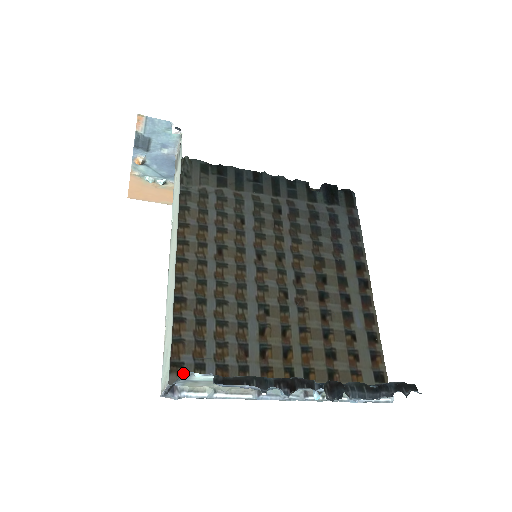
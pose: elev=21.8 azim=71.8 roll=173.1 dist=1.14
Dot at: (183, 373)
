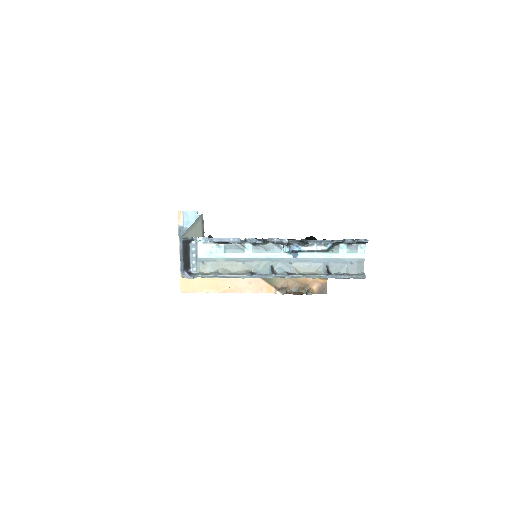
Dot at: occluded
